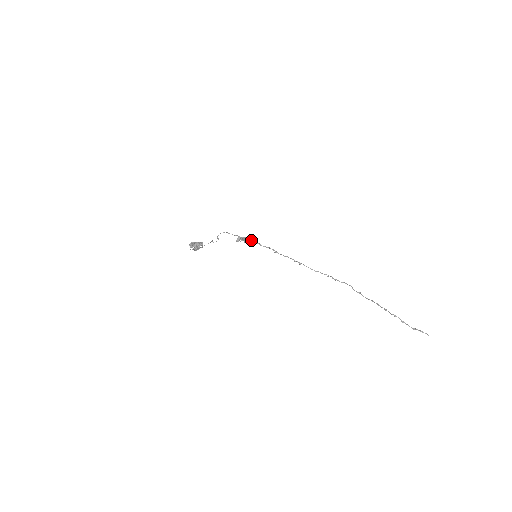
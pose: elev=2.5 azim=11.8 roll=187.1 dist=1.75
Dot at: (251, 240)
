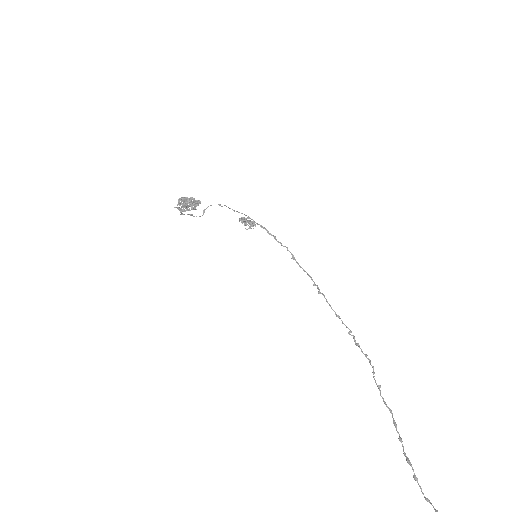
Dot at: (264, 227)
